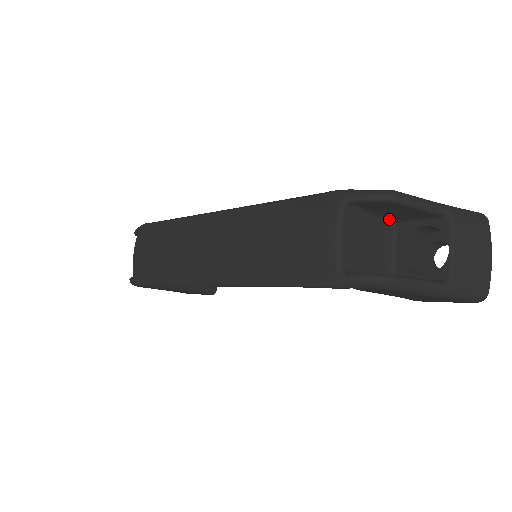
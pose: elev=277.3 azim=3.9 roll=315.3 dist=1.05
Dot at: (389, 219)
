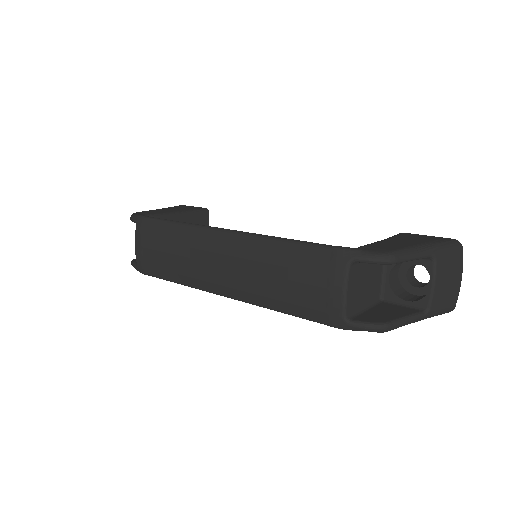
Dot at: occluded
